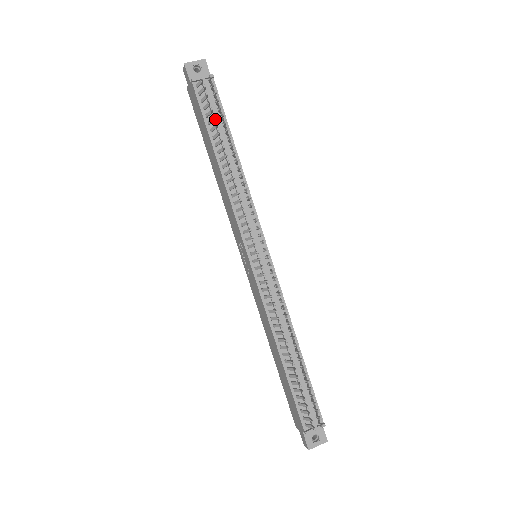
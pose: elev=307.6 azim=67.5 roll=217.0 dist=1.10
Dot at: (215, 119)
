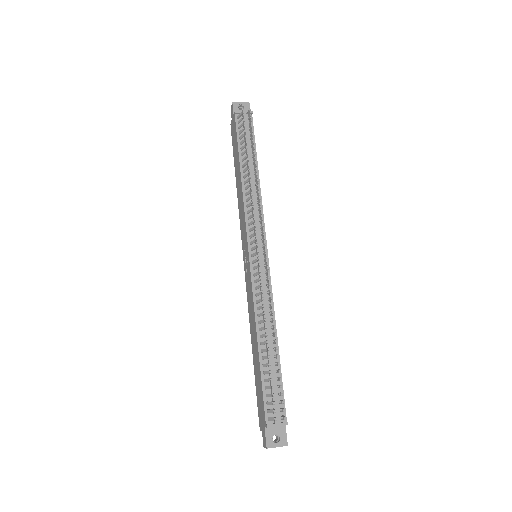
Dot at: occluded
